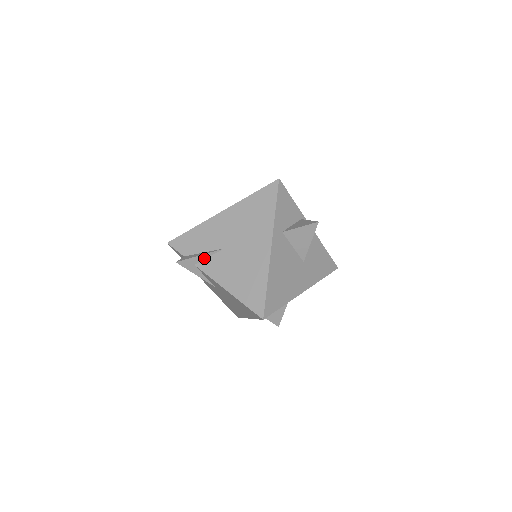
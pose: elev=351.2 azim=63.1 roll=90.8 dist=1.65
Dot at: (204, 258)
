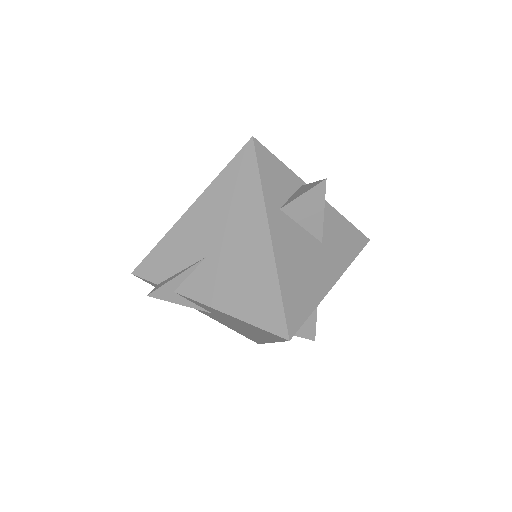
Dot at: (183, 278)
